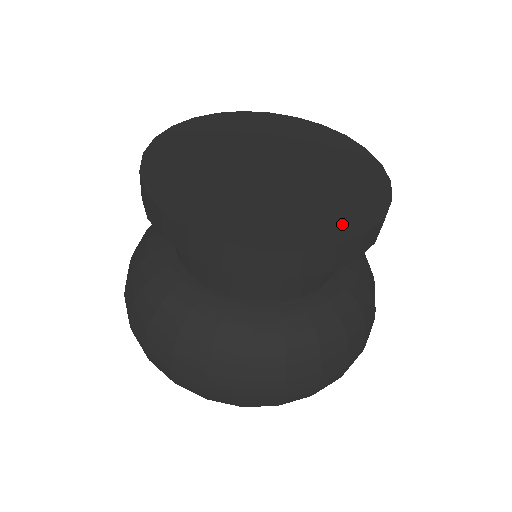
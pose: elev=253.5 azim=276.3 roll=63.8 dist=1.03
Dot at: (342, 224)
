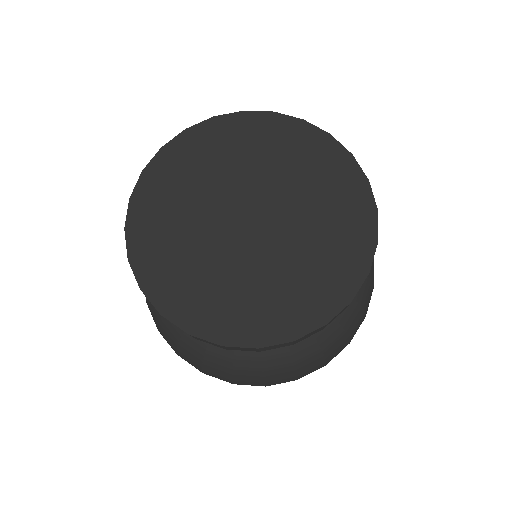
Dot at: (345, 272)
